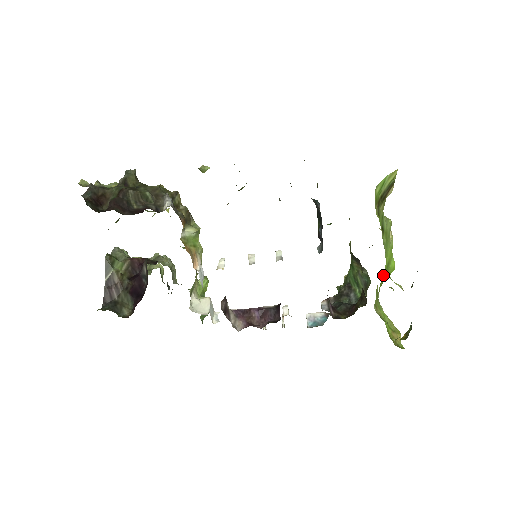
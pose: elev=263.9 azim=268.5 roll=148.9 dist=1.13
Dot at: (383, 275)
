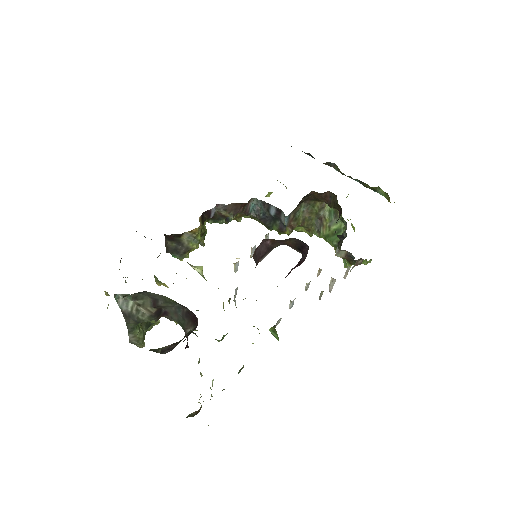
Dot at: occluded
